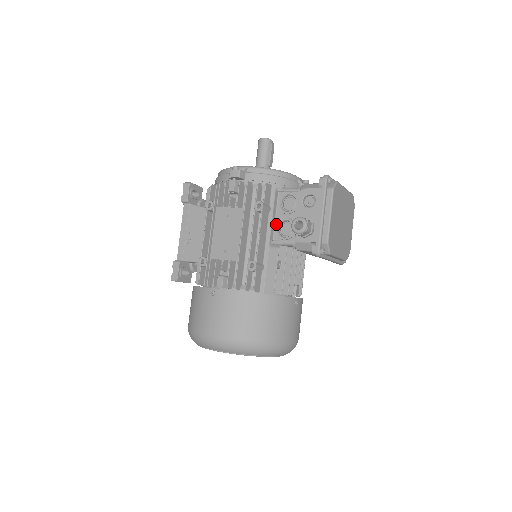
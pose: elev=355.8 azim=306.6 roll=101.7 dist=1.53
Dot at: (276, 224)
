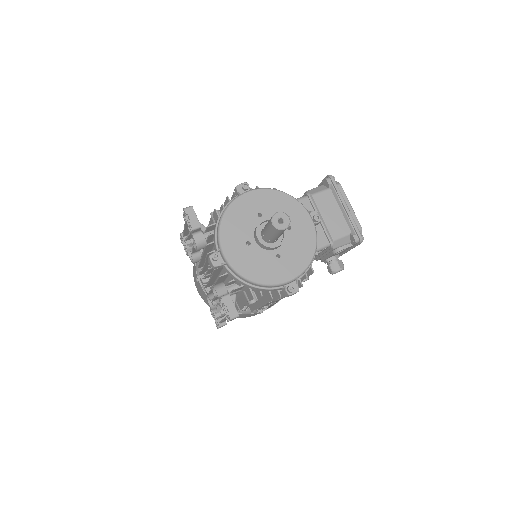
Dot at: occluded
